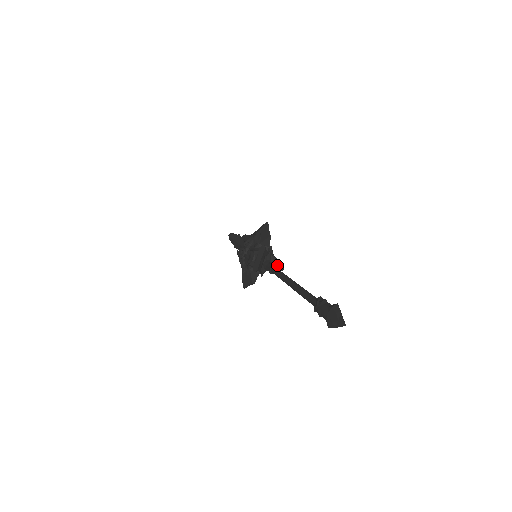
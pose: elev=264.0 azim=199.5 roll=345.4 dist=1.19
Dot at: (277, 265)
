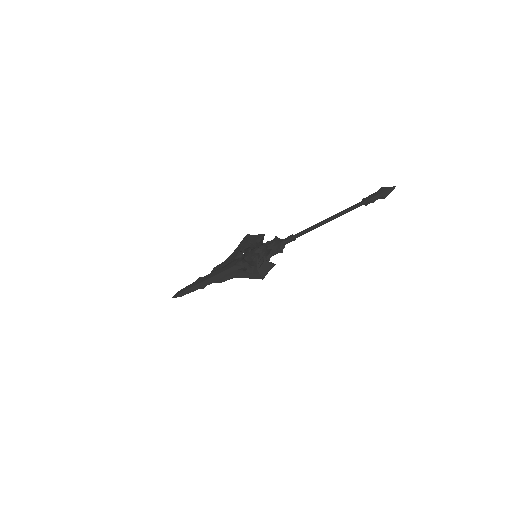
Dot at: occluded
